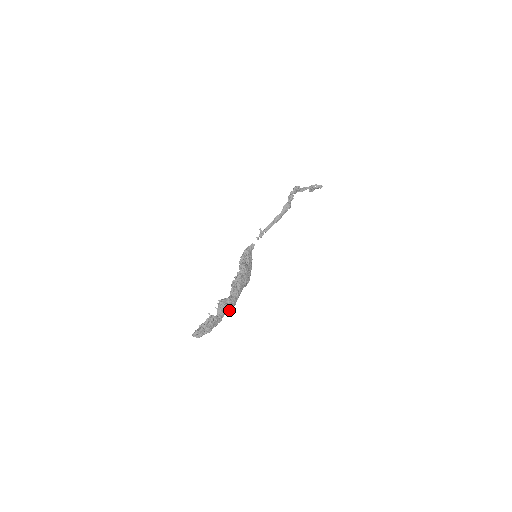
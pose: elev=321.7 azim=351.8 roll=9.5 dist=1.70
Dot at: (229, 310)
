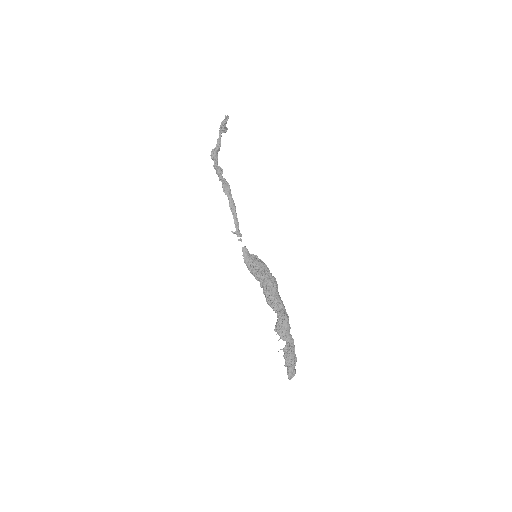
Dot at: (289, 327)
